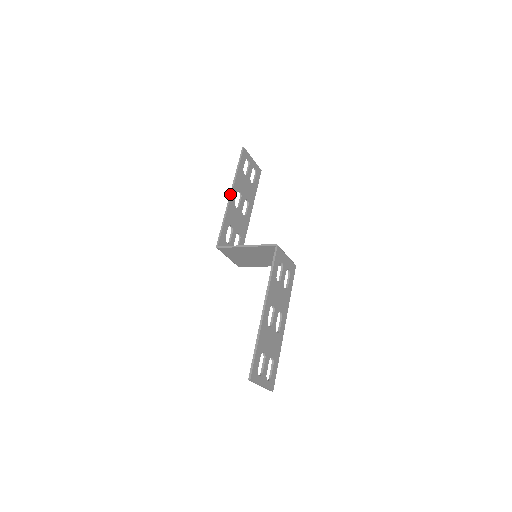
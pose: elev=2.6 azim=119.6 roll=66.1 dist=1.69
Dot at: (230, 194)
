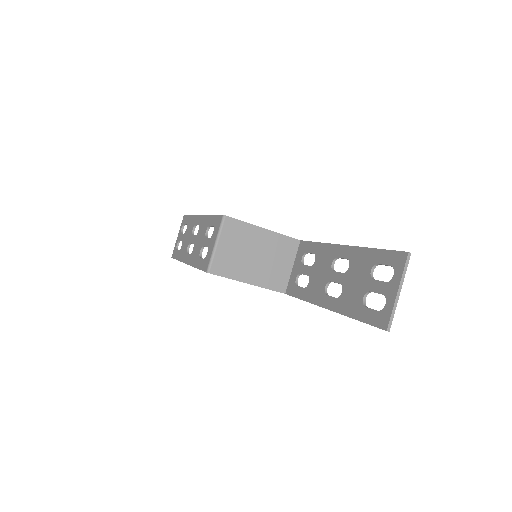
Dot at: (201, 215)
